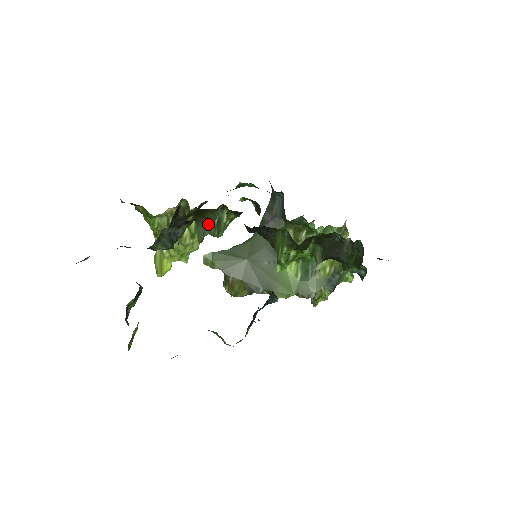
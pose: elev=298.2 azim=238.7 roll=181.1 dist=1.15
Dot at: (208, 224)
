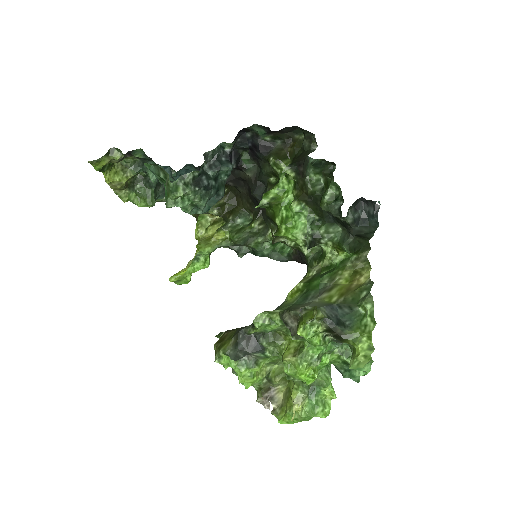
Dot at: (232, 224)
